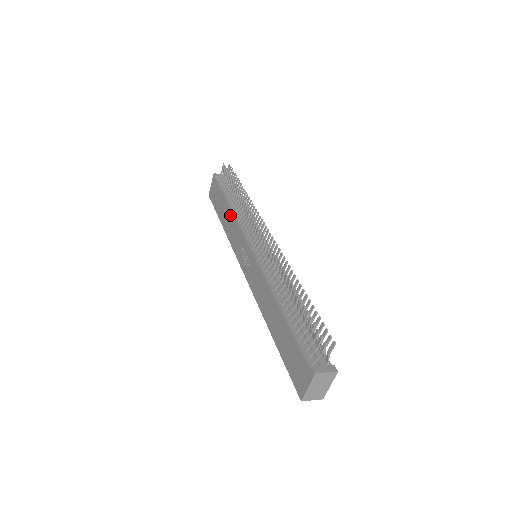
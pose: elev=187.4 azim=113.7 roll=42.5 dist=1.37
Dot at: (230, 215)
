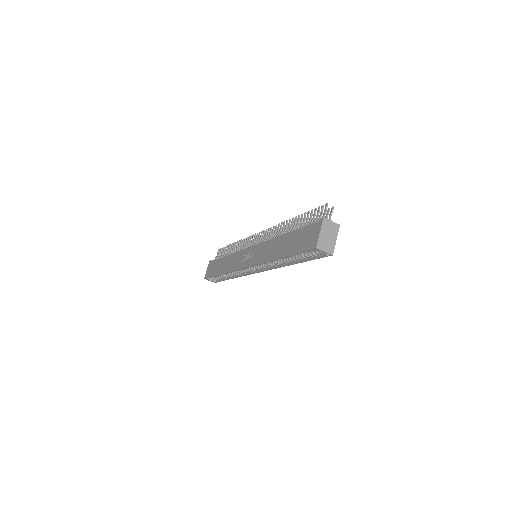
Dot at: (229, 257)
